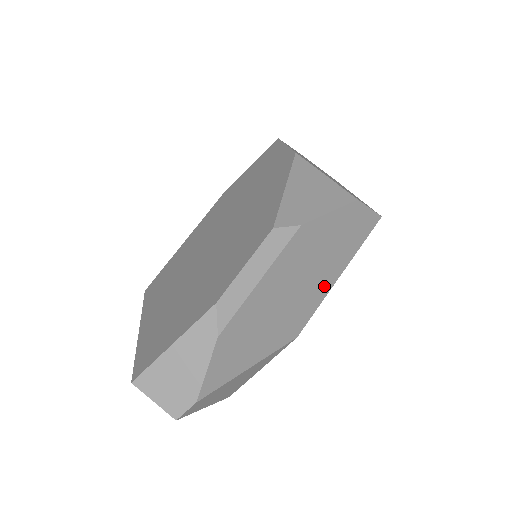
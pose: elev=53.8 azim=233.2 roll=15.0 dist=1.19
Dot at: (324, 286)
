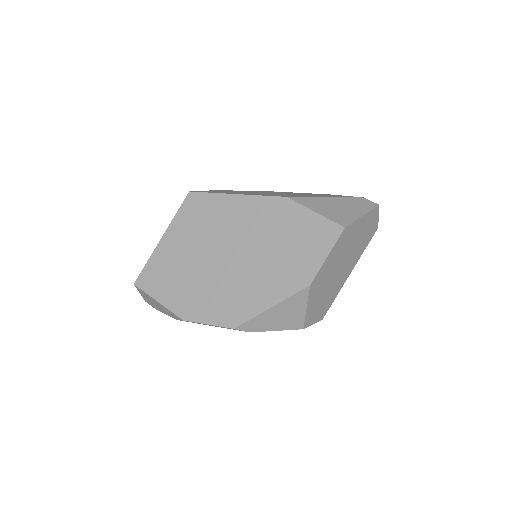
Dot at: occluded
